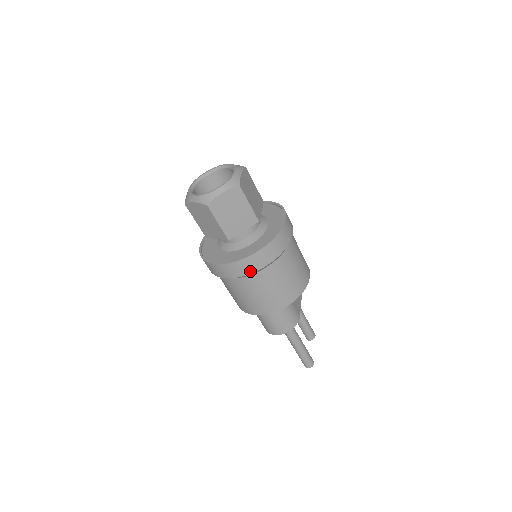
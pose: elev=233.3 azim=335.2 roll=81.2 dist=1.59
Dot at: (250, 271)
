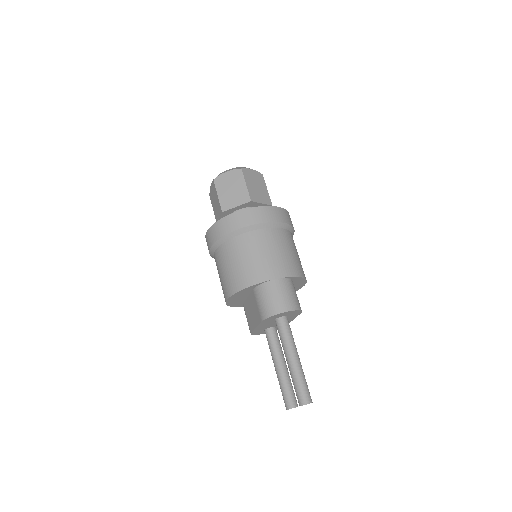
Dot at: (271, 220)
